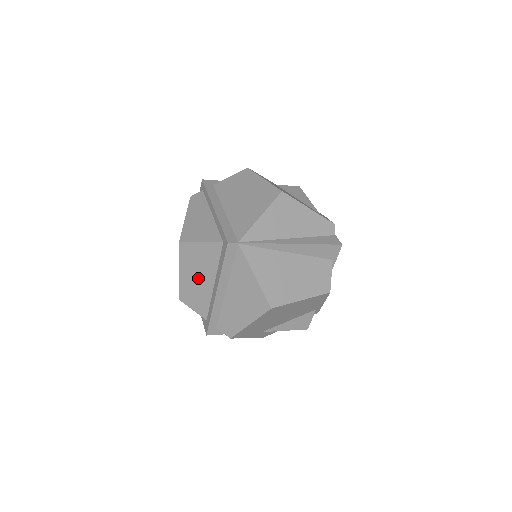
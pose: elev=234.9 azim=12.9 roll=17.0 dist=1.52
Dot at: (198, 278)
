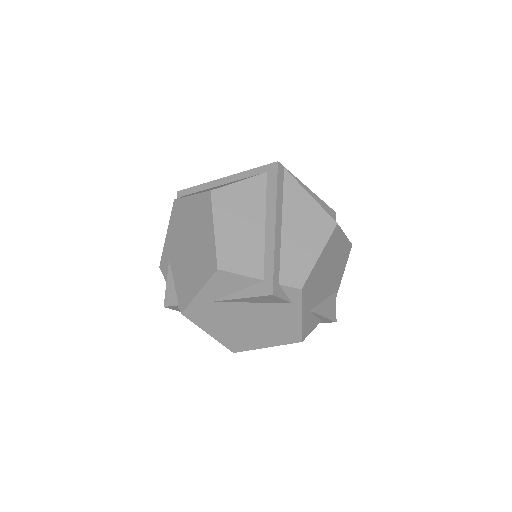
Dot at: (242, 226)
